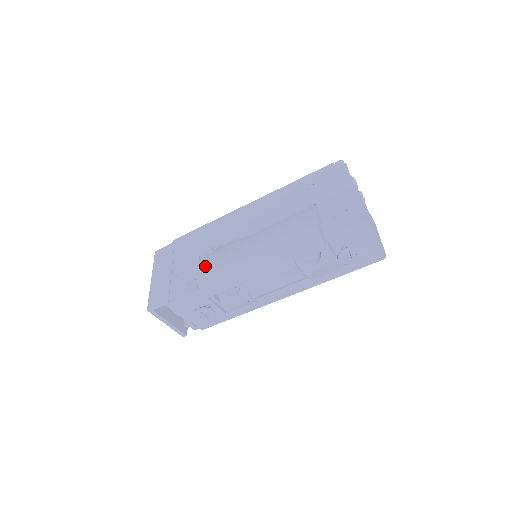
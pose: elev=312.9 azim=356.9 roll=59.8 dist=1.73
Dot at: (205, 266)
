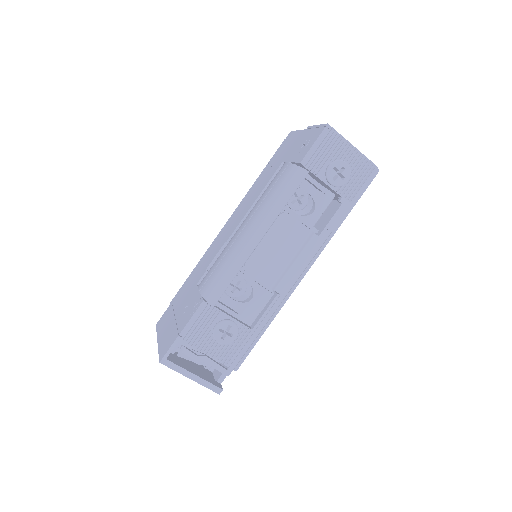
Dot at: (204, 280)
